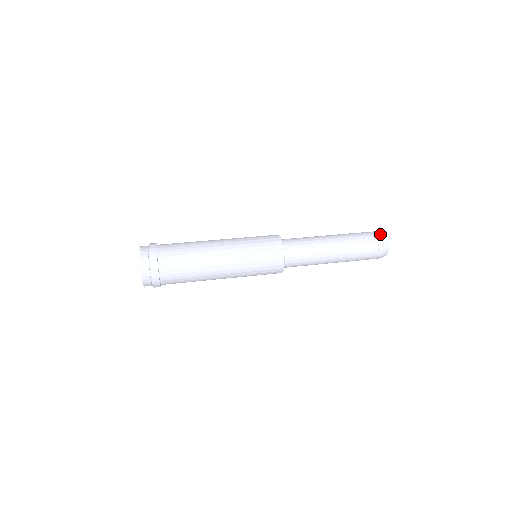
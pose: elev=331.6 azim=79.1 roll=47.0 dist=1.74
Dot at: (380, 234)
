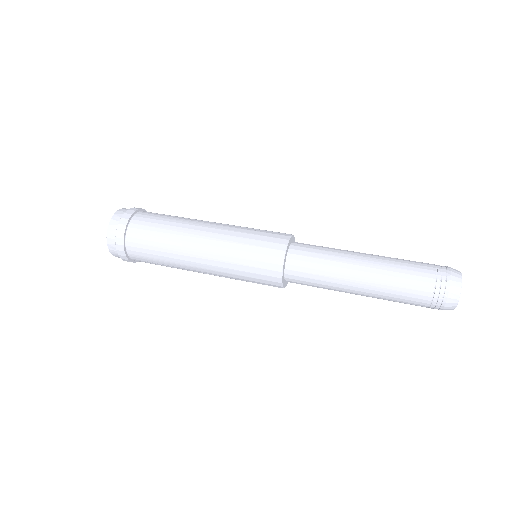
Dot at: (450, 267)
